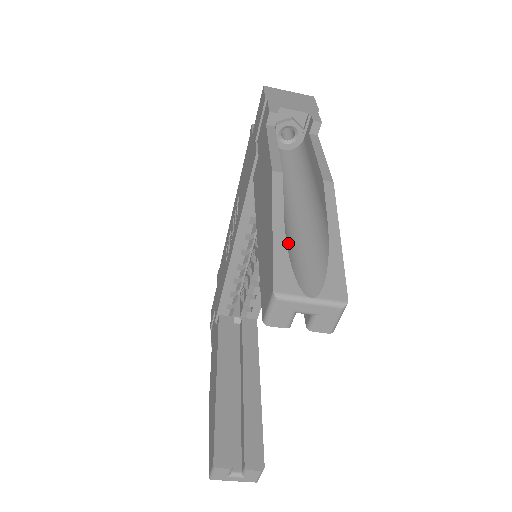
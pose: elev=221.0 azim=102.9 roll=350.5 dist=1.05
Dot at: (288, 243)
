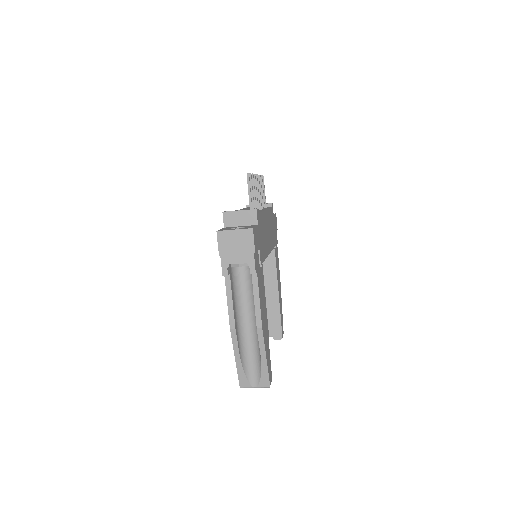
Dot at: (244, 361)
